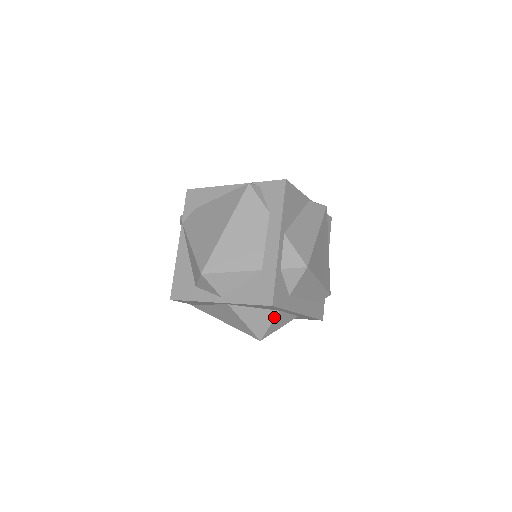
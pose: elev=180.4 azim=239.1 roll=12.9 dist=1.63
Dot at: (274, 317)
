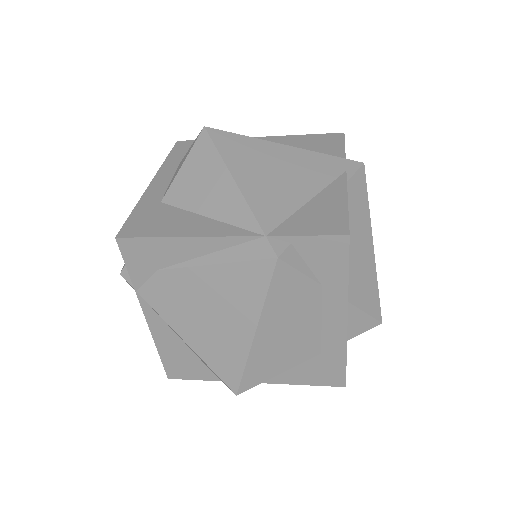
Dot at: occluded
